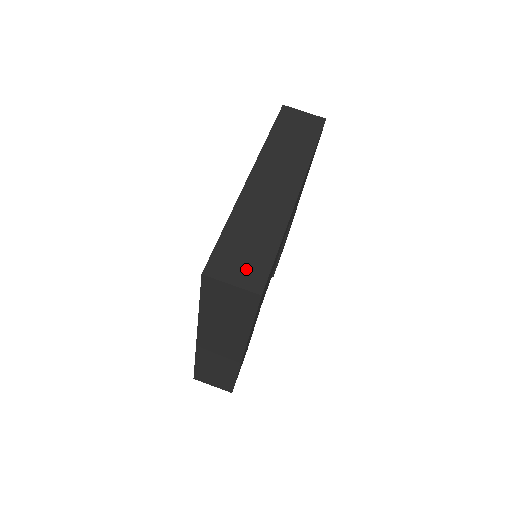
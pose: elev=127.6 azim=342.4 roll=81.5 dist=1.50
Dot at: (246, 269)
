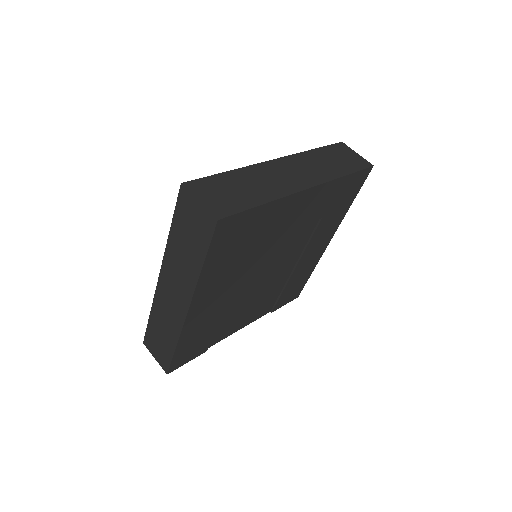
Dot at: (220, 200)
